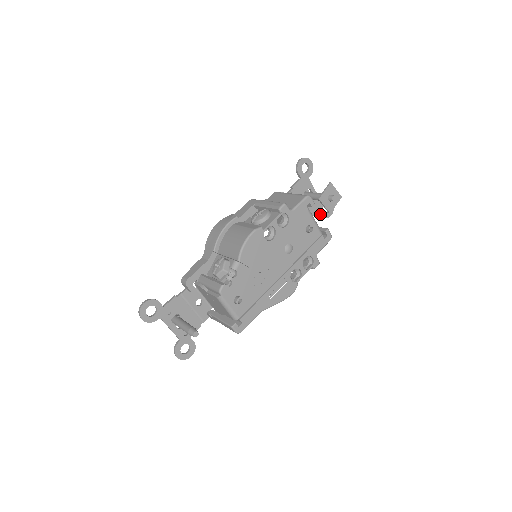
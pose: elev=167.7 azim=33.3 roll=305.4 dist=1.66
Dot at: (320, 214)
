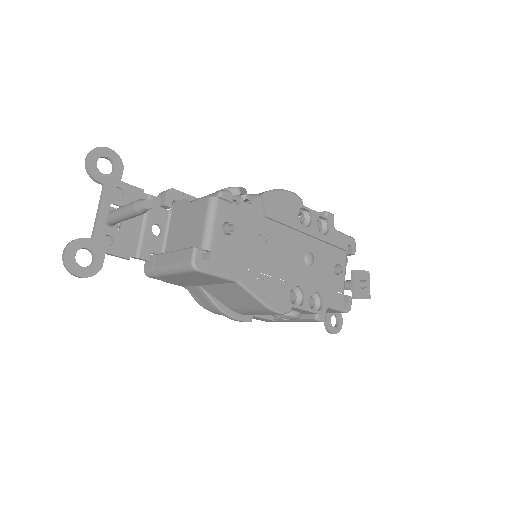
Dot at: (326, 318)
